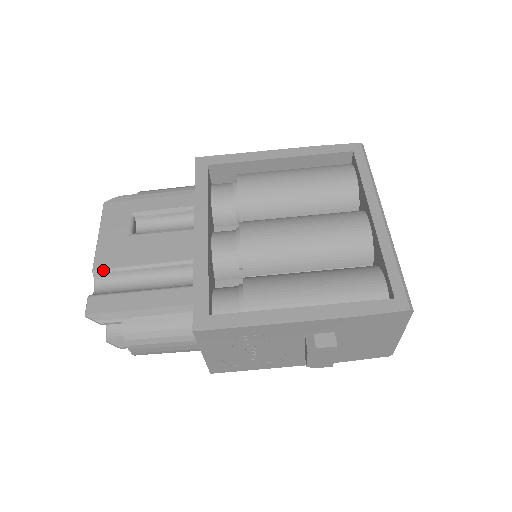
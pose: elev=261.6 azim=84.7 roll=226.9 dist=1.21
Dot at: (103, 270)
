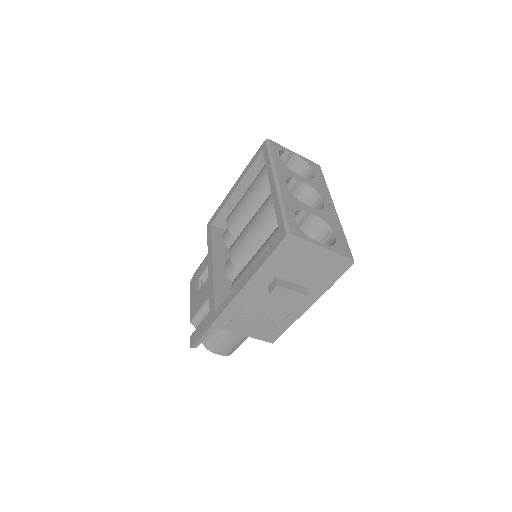
Dot at: (193, 319)
